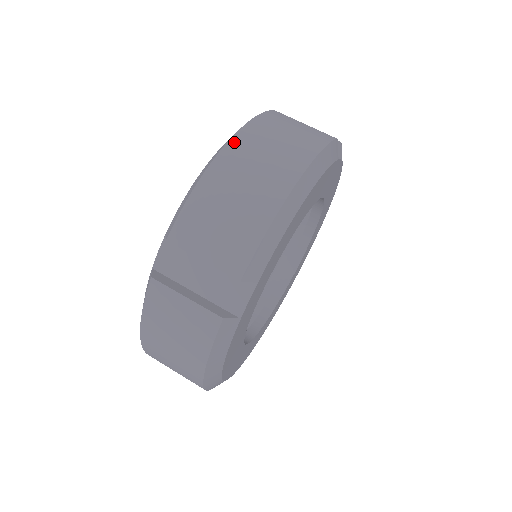
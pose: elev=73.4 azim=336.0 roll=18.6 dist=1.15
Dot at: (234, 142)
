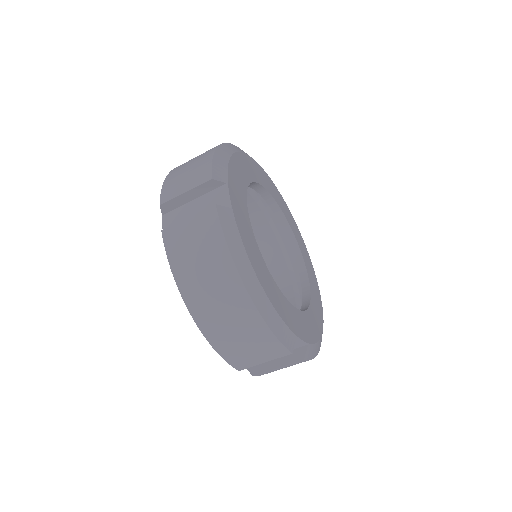
Dot at: occluded
